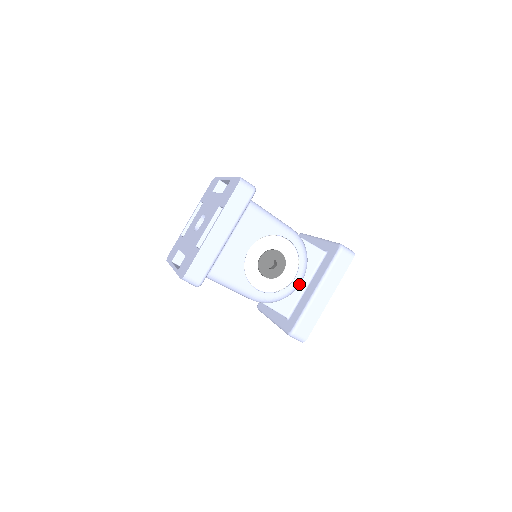
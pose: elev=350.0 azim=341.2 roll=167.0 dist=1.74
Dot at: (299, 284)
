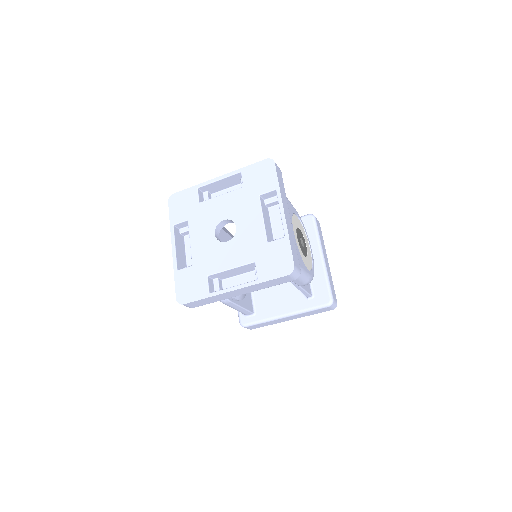
Dot at: occluded
